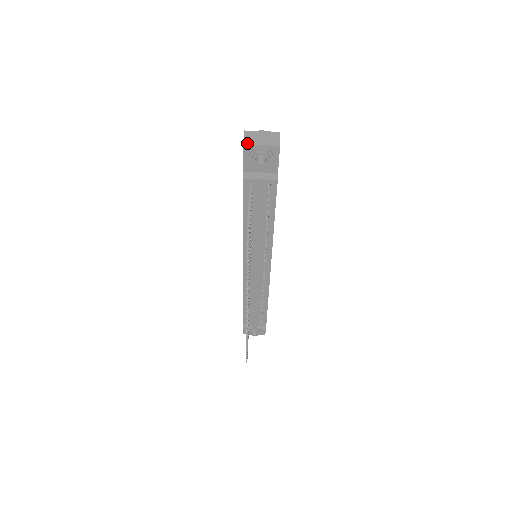
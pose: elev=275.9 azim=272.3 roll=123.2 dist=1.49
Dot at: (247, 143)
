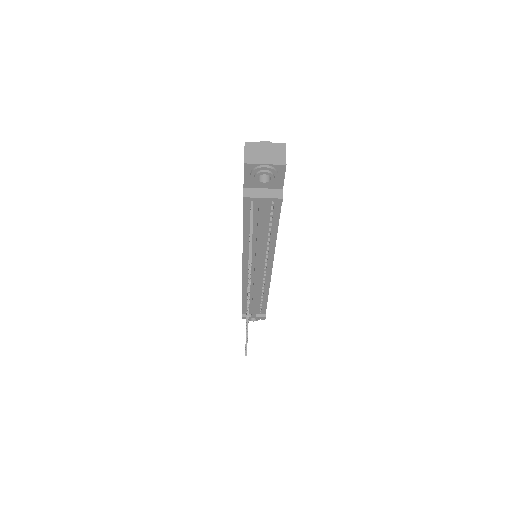
Dot at: (248, 160)
